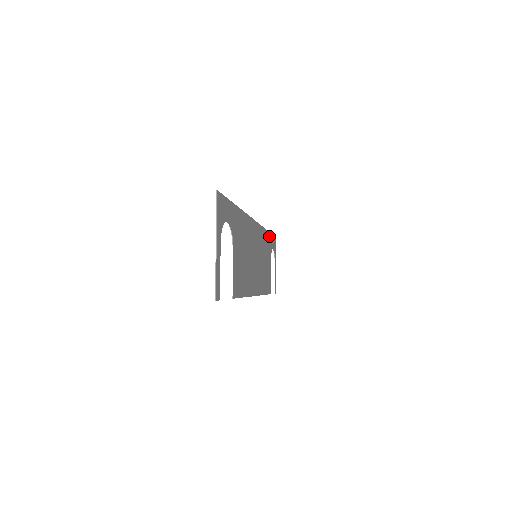
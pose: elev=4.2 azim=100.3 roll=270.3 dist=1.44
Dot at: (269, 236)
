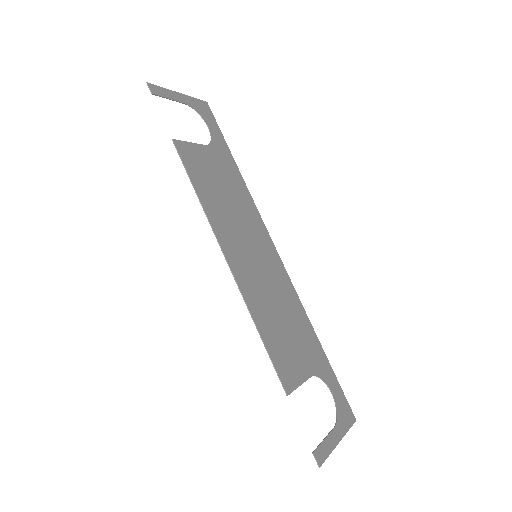
Dot at: (320, 351)
